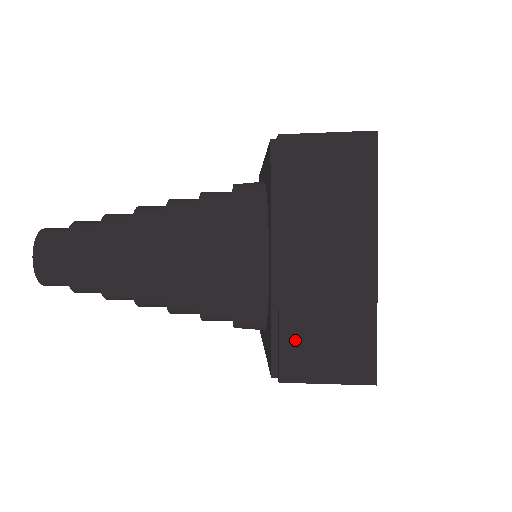
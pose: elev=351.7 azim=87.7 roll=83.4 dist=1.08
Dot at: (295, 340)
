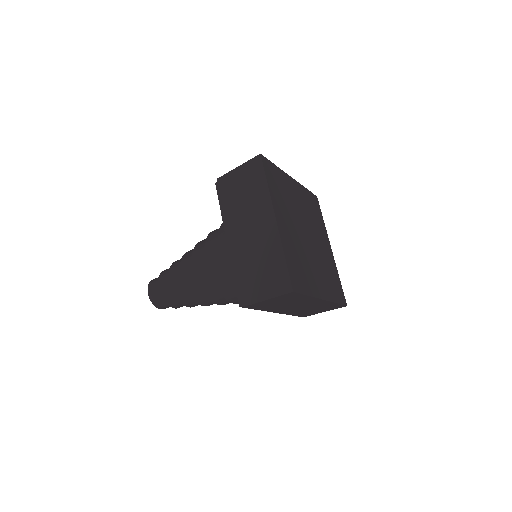
Dot at: (245, 280)
